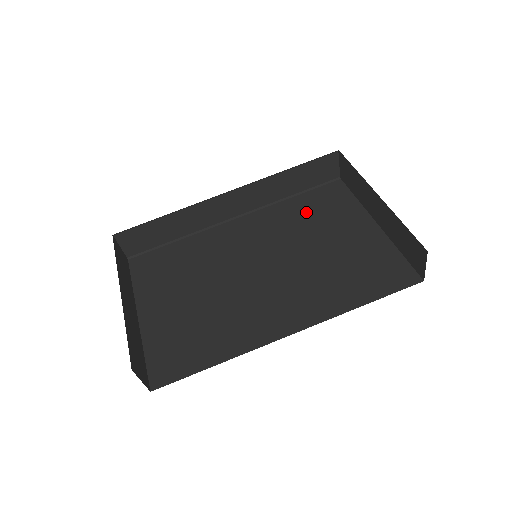
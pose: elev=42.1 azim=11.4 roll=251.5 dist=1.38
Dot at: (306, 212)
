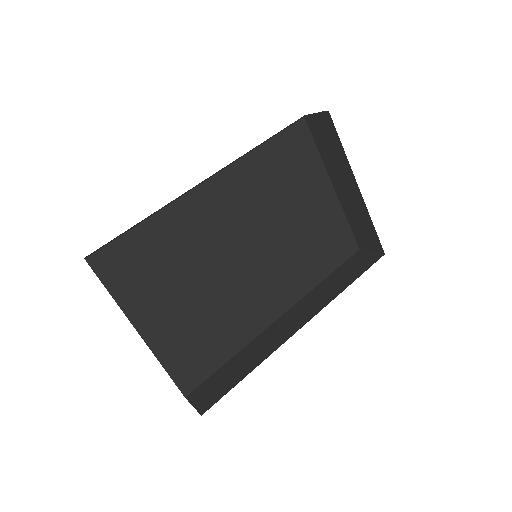
Dot at: (277, 171)
